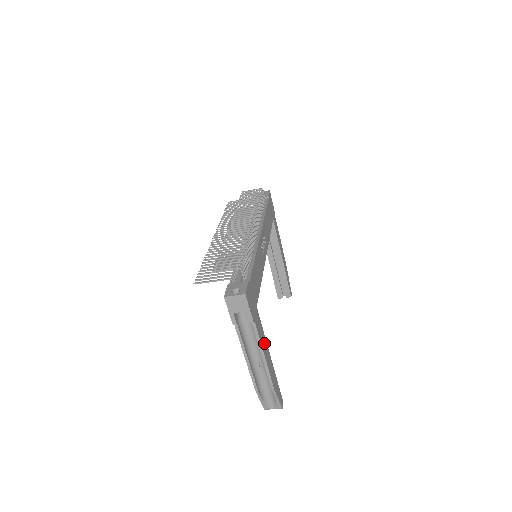
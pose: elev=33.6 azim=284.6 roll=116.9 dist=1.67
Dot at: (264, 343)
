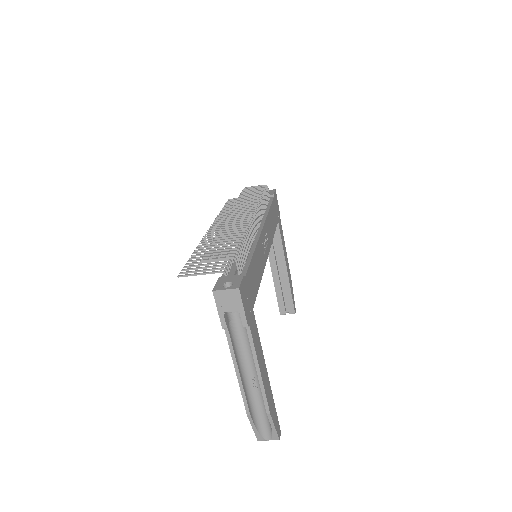
Dot at: (260, 355)
